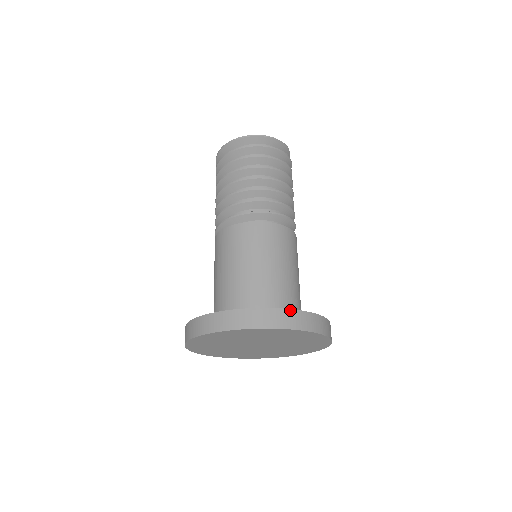
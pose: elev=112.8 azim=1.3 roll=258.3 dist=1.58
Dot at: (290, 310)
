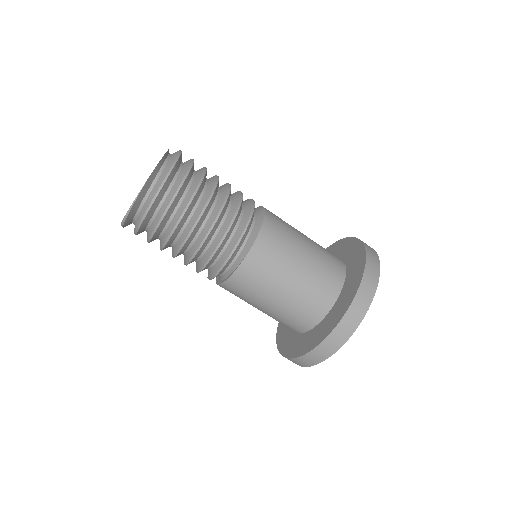
Dot at: (318, 346)
